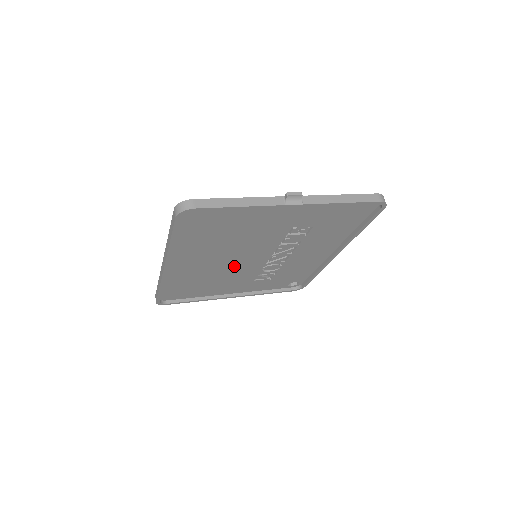
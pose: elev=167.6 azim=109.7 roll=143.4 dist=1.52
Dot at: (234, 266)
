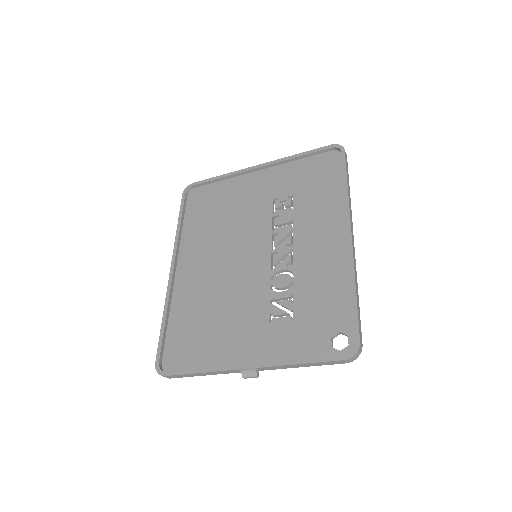
Dot at: (236, 277)
